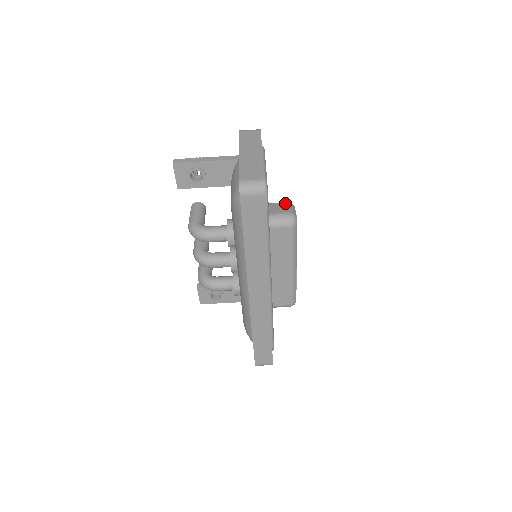
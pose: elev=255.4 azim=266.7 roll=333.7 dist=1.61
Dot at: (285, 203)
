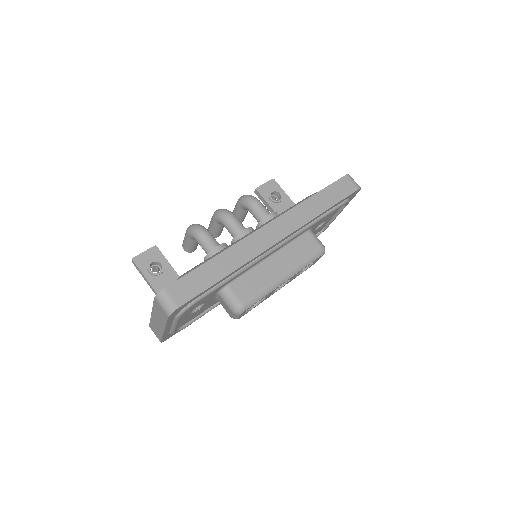
Dot at: occluded
